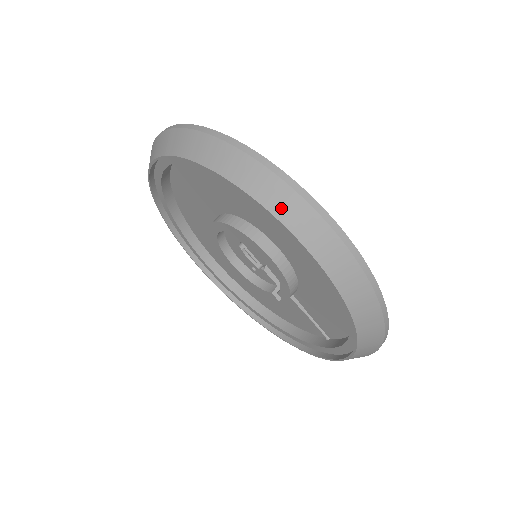
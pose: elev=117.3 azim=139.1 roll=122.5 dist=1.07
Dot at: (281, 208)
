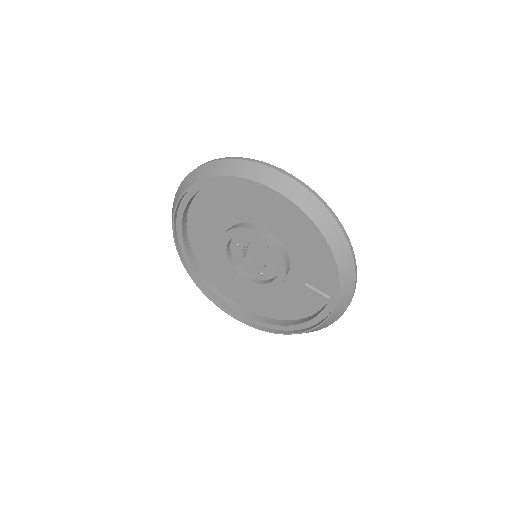
Dot at: (245, 172)
